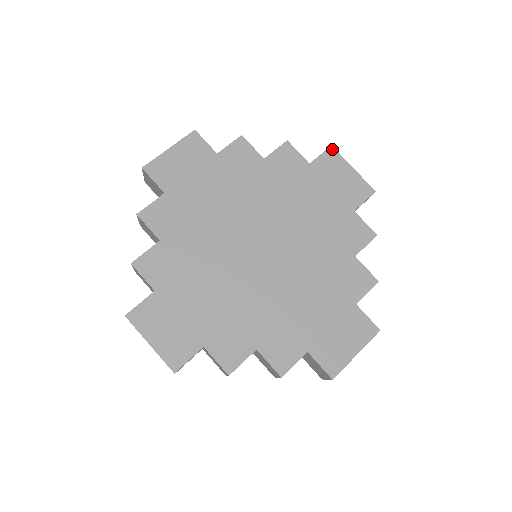
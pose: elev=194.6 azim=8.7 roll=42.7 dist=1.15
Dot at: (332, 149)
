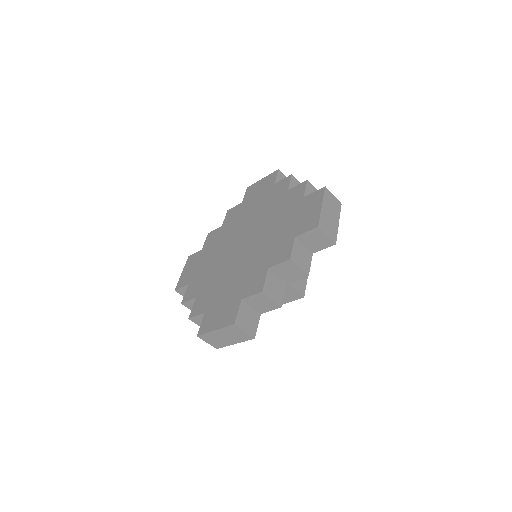
Dot at: (248, 188)
